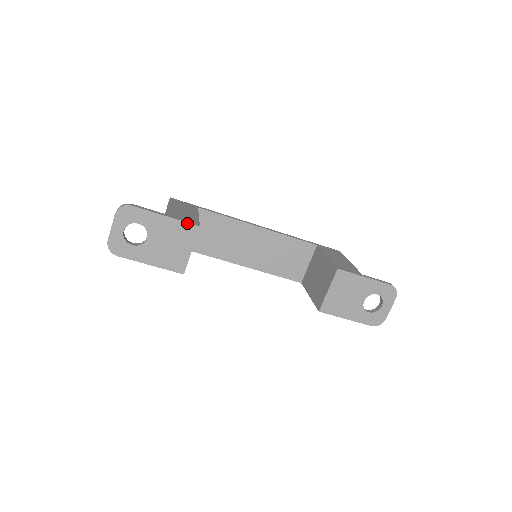
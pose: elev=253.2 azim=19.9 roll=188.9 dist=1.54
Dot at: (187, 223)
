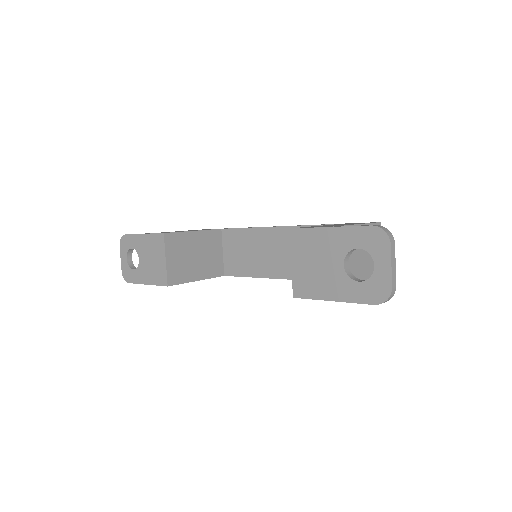
Dot at: (156, 234)
